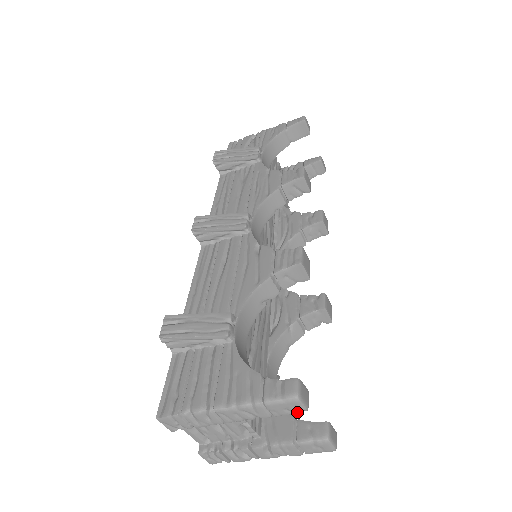
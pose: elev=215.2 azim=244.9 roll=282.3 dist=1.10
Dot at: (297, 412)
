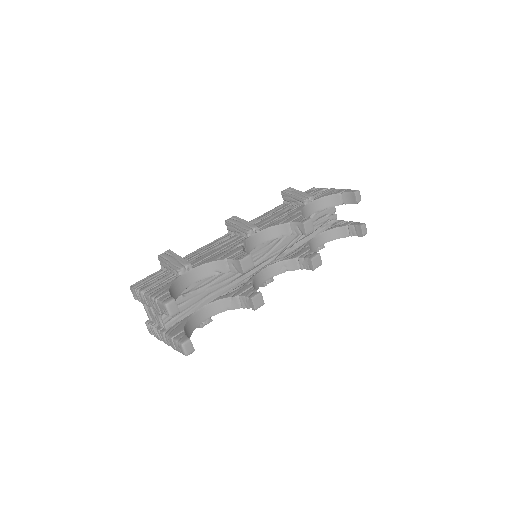
Dot at: (167, 314)
